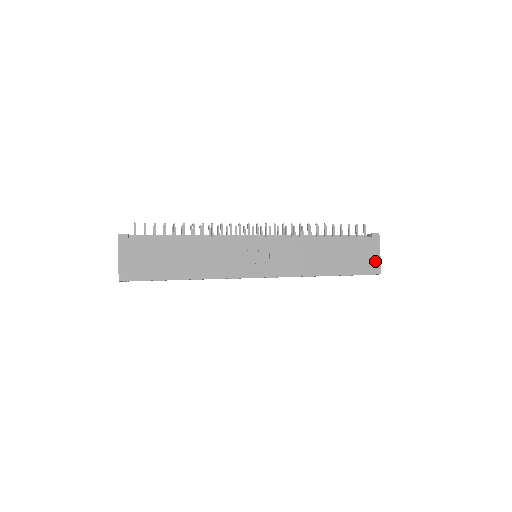
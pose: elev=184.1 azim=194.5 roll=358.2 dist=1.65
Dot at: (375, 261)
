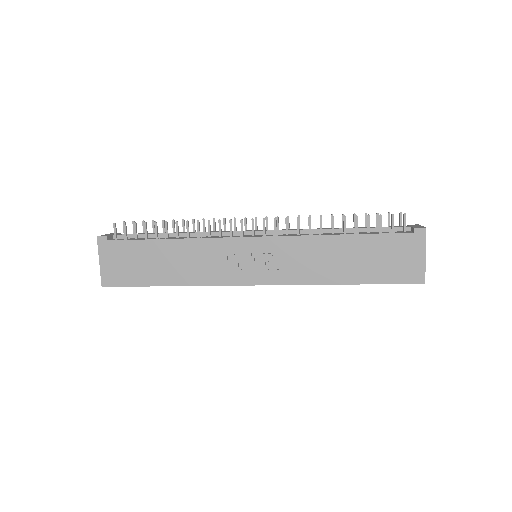
Dot at: (416, 266)
